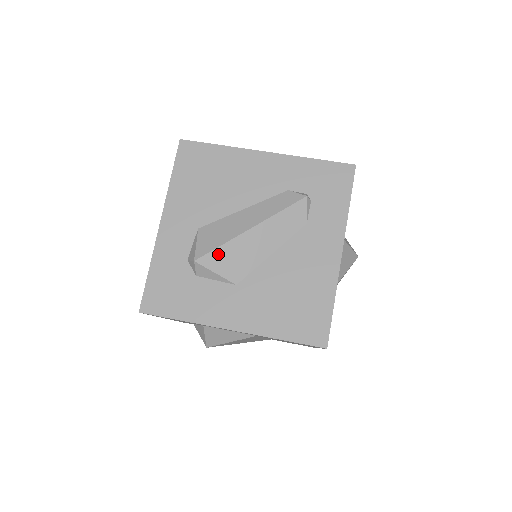
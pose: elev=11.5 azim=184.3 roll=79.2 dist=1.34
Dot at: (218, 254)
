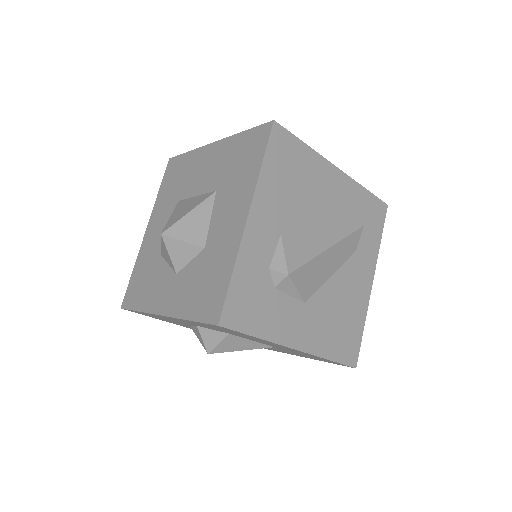
Dot at: (304, 270)
